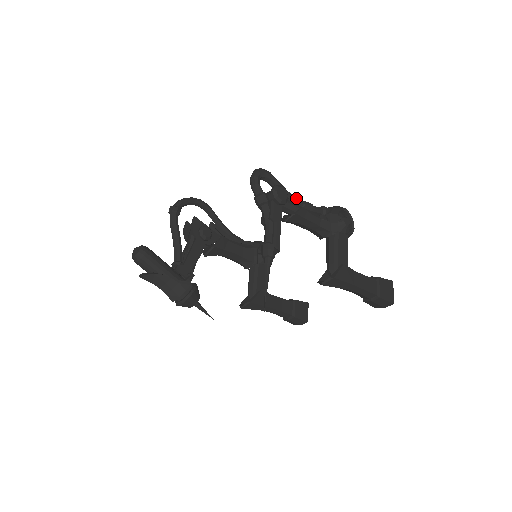
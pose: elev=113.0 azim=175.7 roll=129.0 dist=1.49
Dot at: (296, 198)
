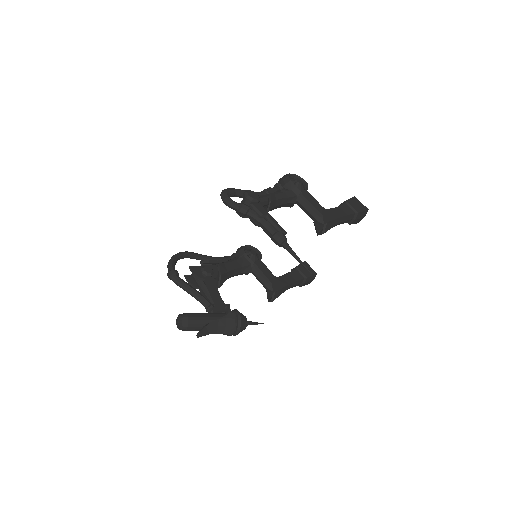
Dot at: (259, 192)
